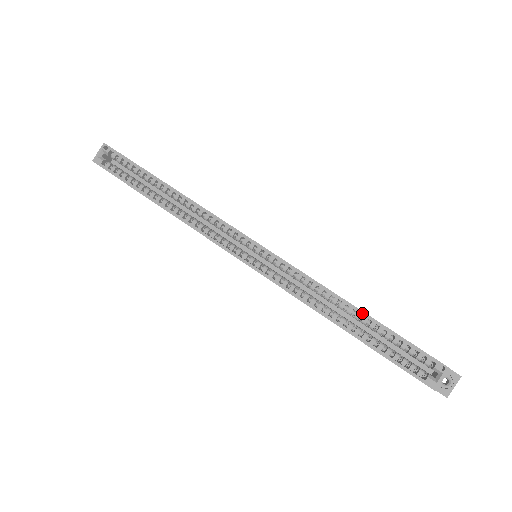
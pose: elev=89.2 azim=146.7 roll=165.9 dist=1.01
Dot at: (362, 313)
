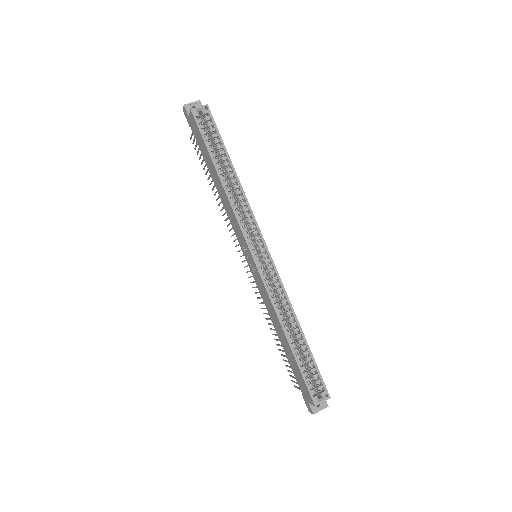
Dot at: (303, 336)
